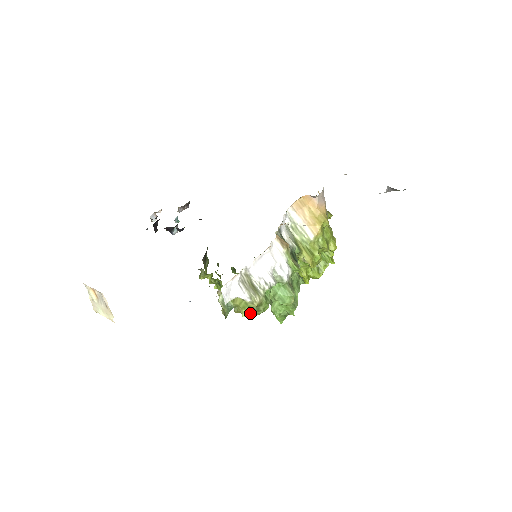
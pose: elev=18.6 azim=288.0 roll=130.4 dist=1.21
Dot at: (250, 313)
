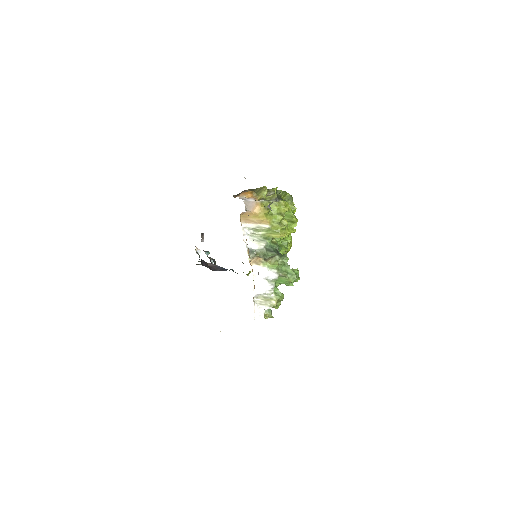
Dot at: (278, 305)
